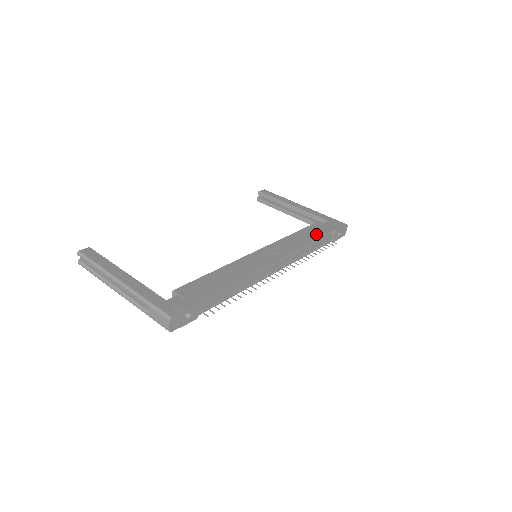
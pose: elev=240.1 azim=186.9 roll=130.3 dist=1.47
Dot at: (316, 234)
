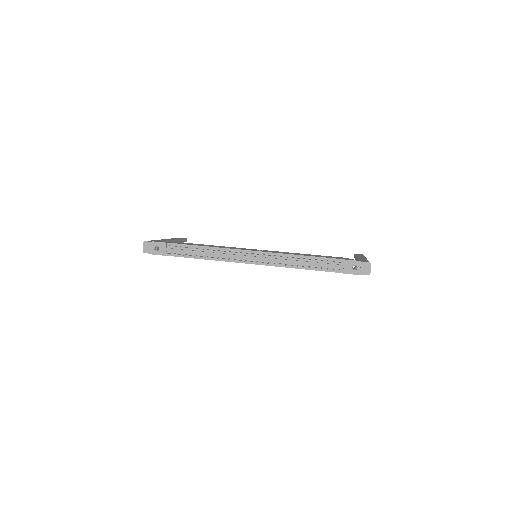
Dot at: (320, 256)
